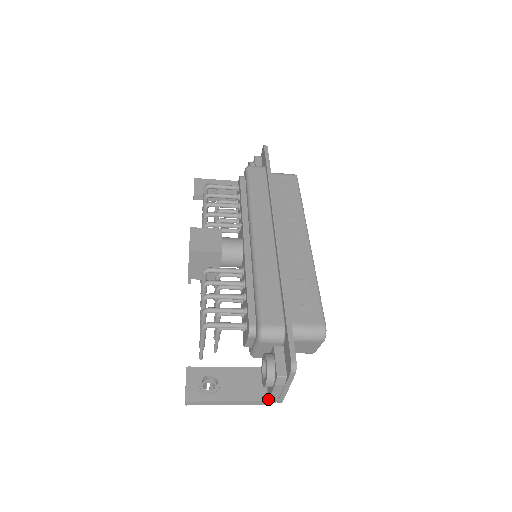
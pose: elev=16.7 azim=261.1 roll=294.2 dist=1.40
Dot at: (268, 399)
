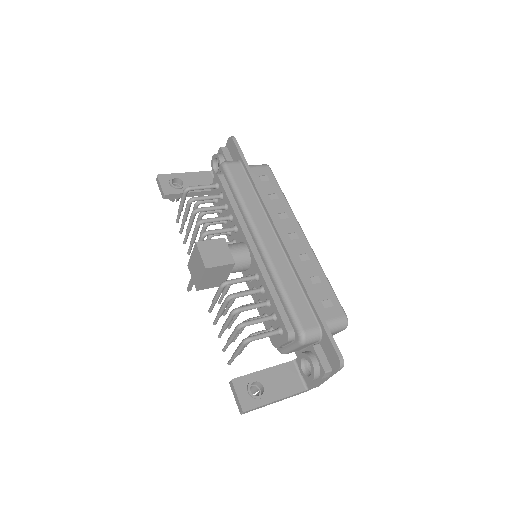
Dot at: (308, 388)
